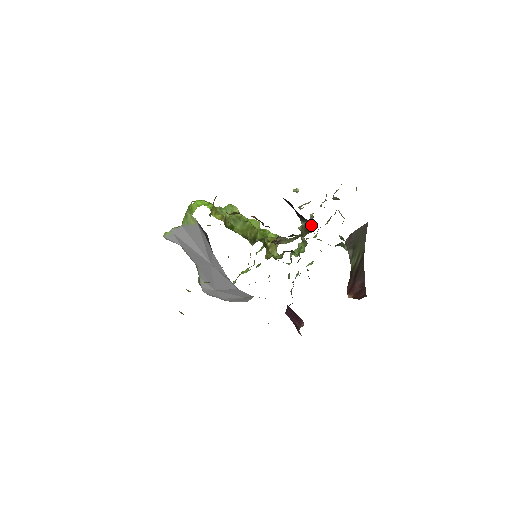
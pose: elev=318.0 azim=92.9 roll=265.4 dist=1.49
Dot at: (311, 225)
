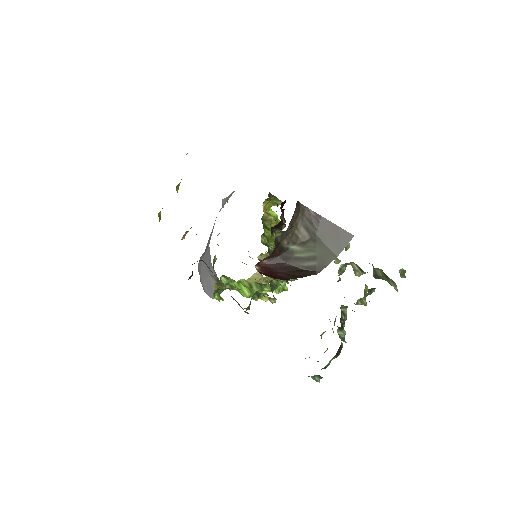
Dot at: occluded
